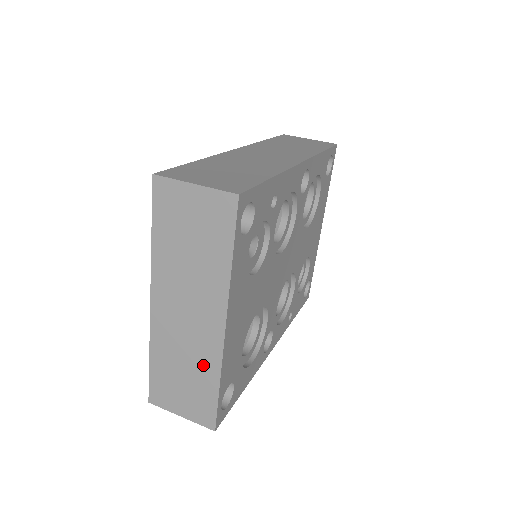
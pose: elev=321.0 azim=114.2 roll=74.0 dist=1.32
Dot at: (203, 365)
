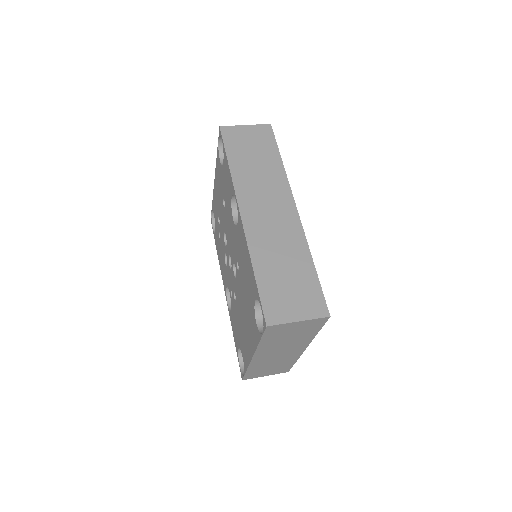
Dot at: (287, 361)
